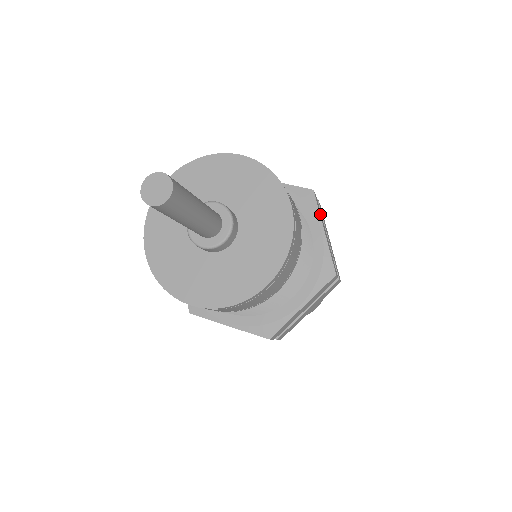
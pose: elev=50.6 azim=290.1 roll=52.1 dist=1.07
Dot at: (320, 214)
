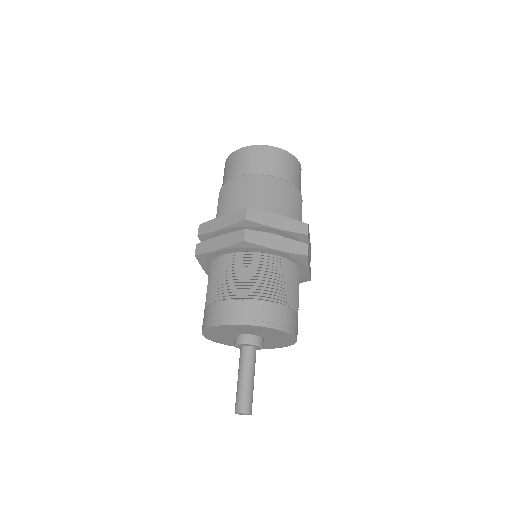
Dot at: (308, 261)
